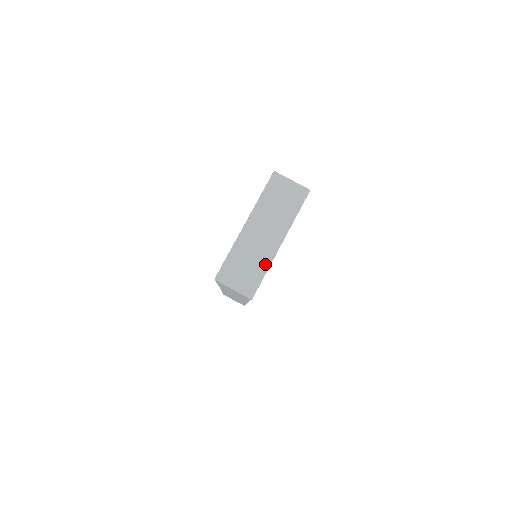
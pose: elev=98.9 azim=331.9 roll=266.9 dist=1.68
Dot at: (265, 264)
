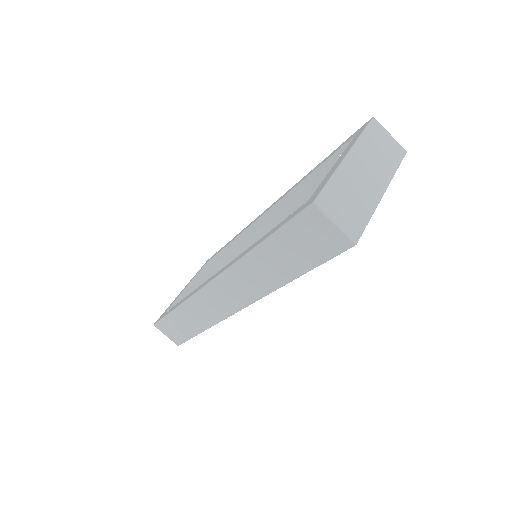
Dot at: (369, 208)
